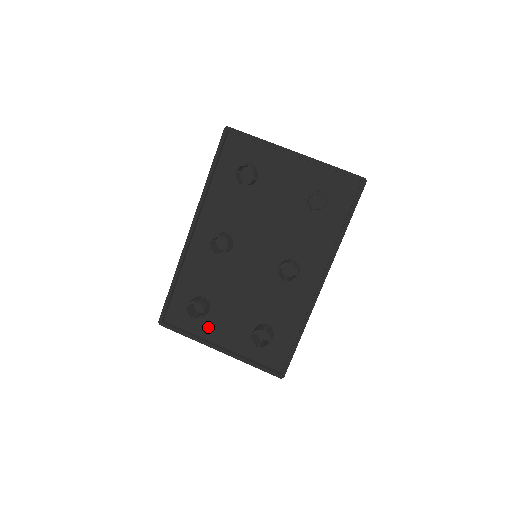
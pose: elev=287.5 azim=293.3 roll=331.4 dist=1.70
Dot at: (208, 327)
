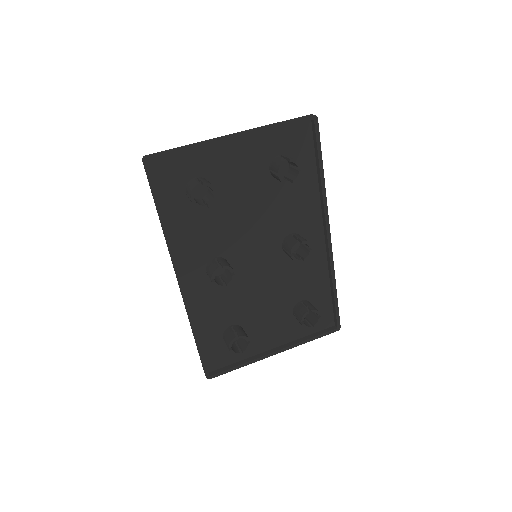
Dot at: (252, 344)
